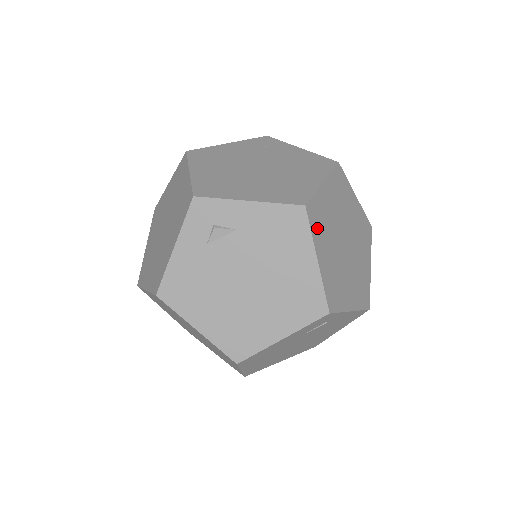
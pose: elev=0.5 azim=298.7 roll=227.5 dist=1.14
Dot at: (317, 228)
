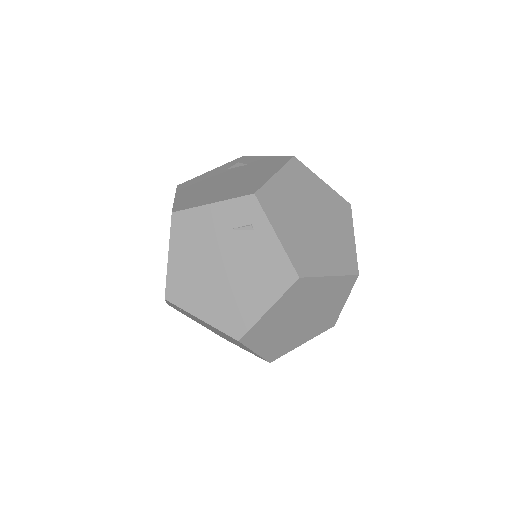
Dot at: (293, 173)
